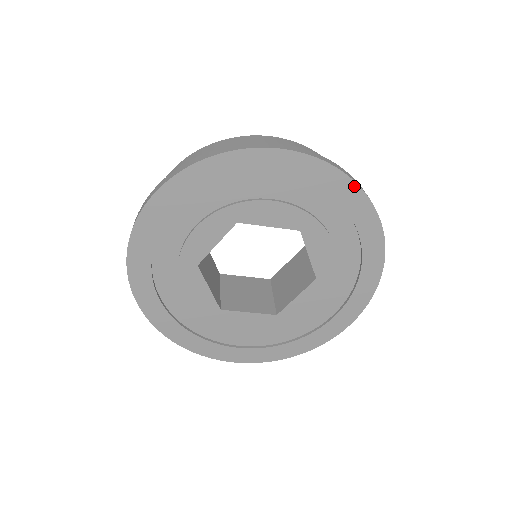
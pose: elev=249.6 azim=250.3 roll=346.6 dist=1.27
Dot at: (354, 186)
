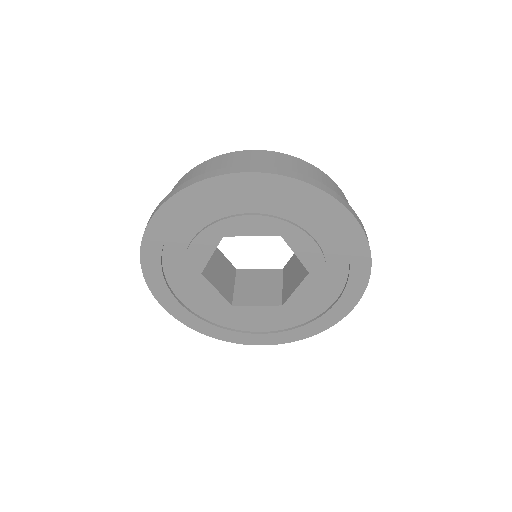
Dot at: (367, 277)
